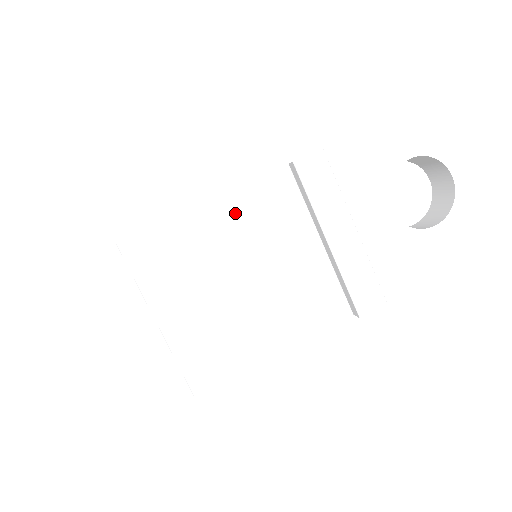
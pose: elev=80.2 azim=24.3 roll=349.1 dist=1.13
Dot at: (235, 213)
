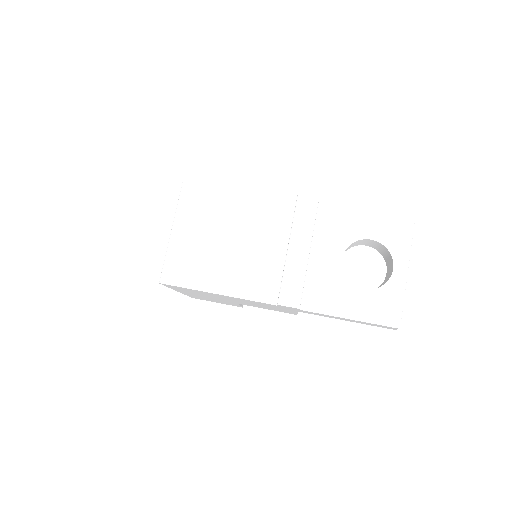
Dot at: (251, 203)
